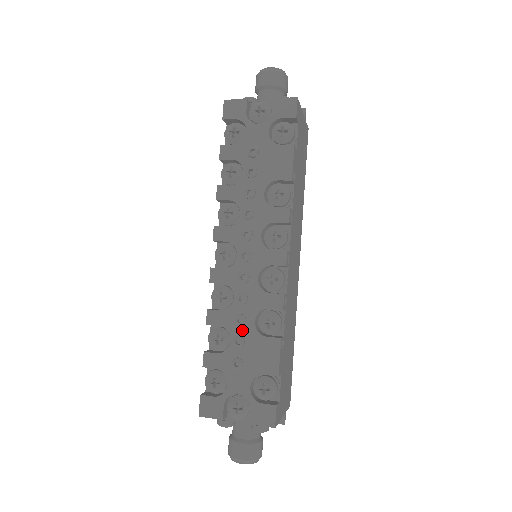
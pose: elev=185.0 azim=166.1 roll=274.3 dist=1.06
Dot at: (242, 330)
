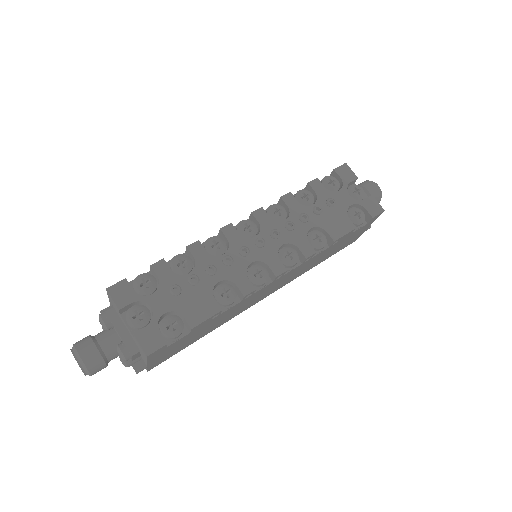
Dot at: (205, 276)
